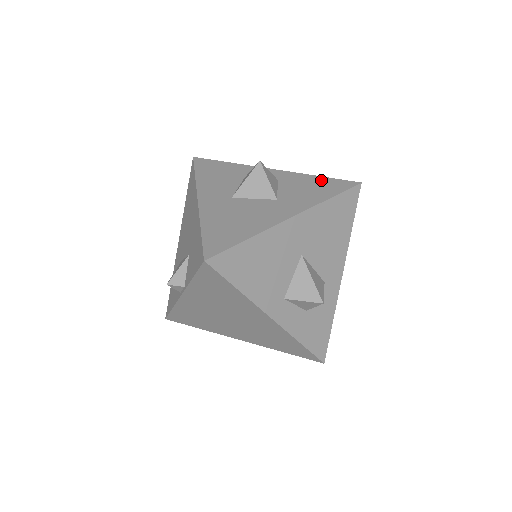
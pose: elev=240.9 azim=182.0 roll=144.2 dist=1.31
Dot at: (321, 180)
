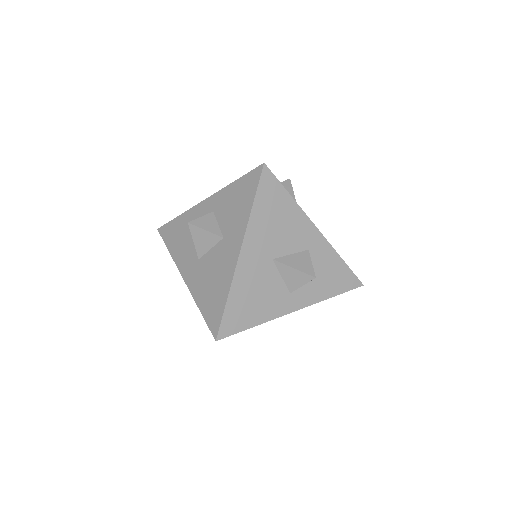
Dot at: (238, 186)
